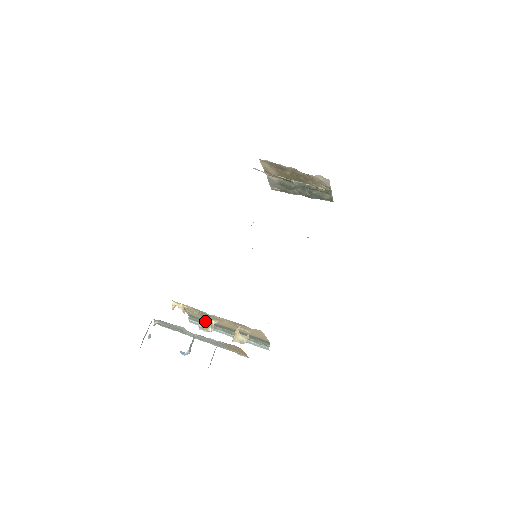
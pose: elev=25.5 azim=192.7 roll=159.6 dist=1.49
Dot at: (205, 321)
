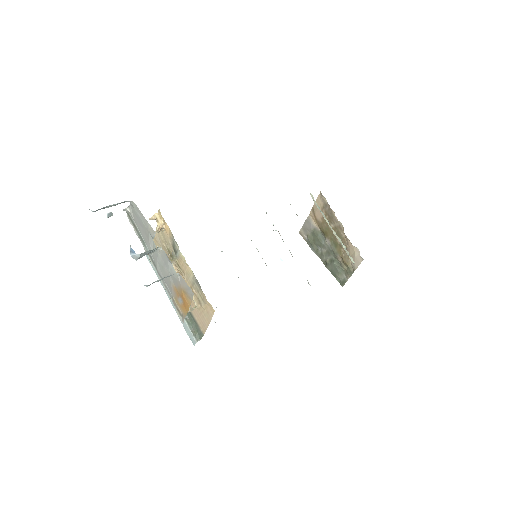
Dot at: occluded
